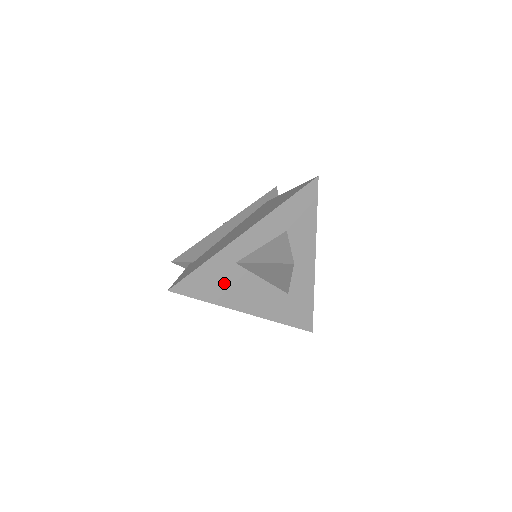
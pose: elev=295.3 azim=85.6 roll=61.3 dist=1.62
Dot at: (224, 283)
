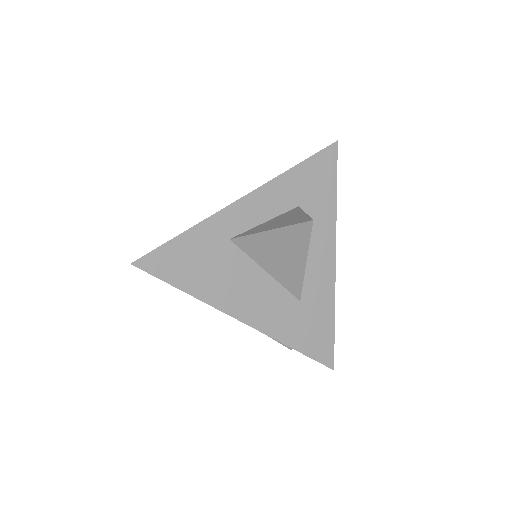
Dot at: (212, 267)
